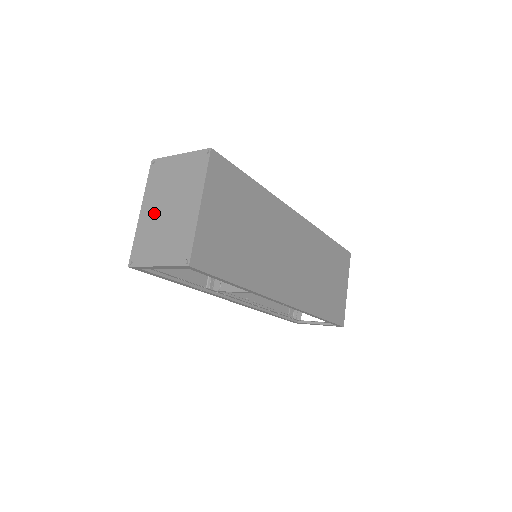
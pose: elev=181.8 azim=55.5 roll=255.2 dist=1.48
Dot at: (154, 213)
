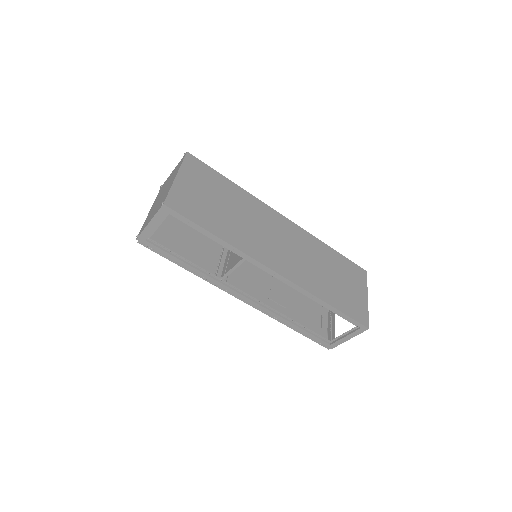
Dot at: (155, 204)
